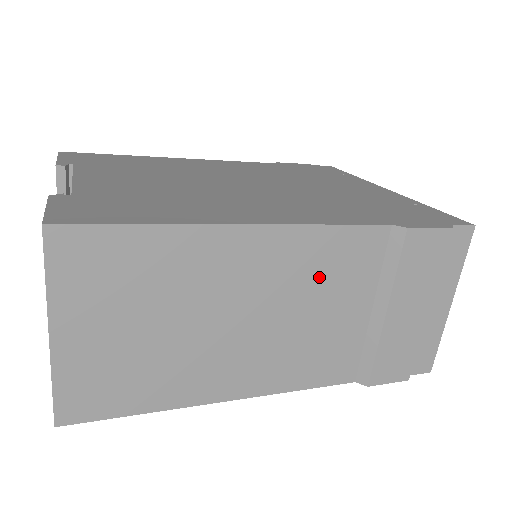
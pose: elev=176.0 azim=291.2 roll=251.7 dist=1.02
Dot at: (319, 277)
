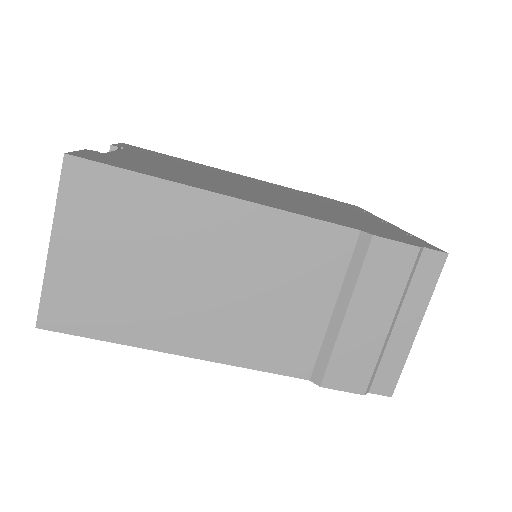
Dot at: (285, 261)
